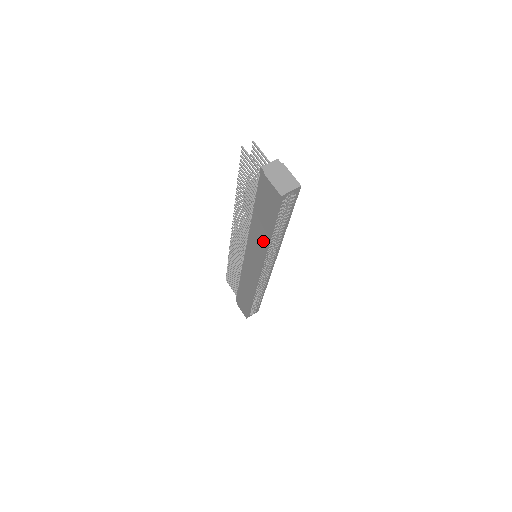
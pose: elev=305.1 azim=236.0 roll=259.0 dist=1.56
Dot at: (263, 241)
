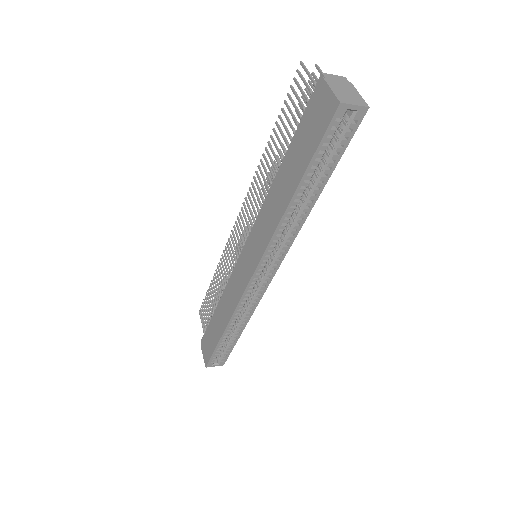
Dot at: (280, 208)
